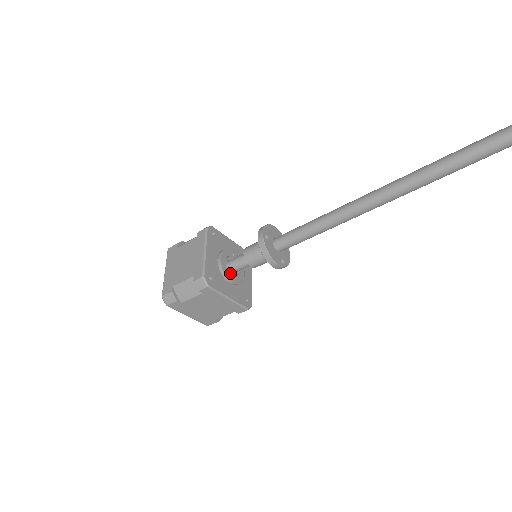
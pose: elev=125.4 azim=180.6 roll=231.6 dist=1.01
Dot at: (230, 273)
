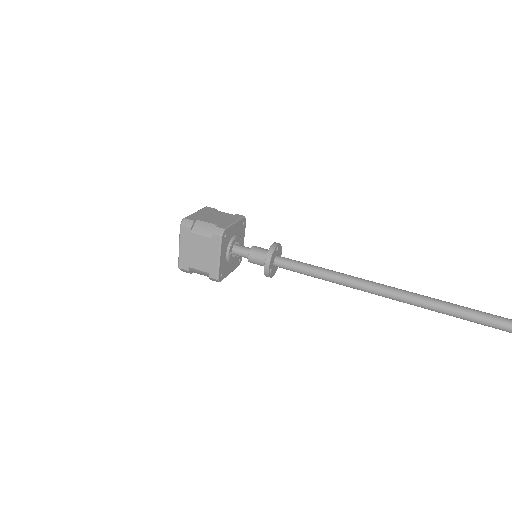
Dot at: occluded
